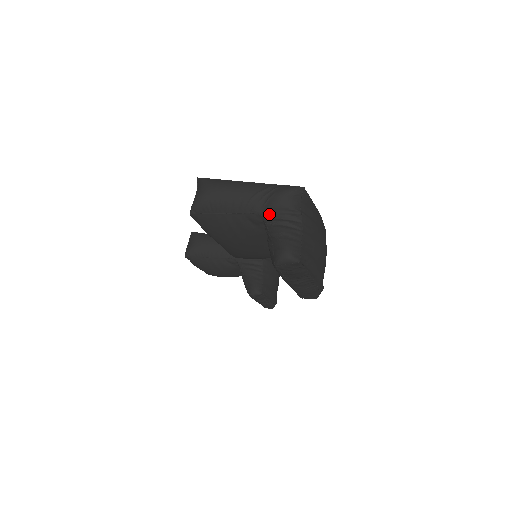
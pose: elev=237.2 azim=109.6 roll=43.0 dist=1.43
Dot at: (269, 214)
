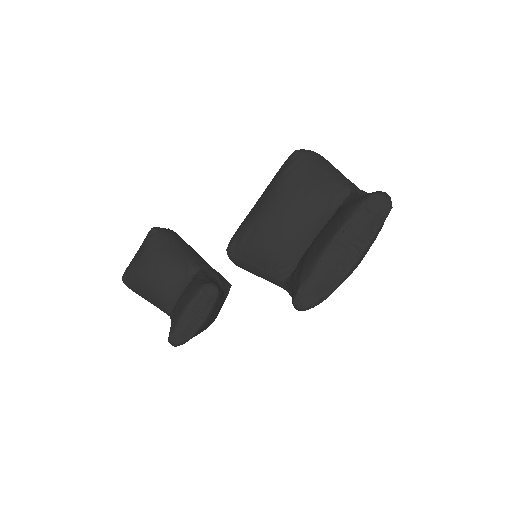
Dot at: occluded
